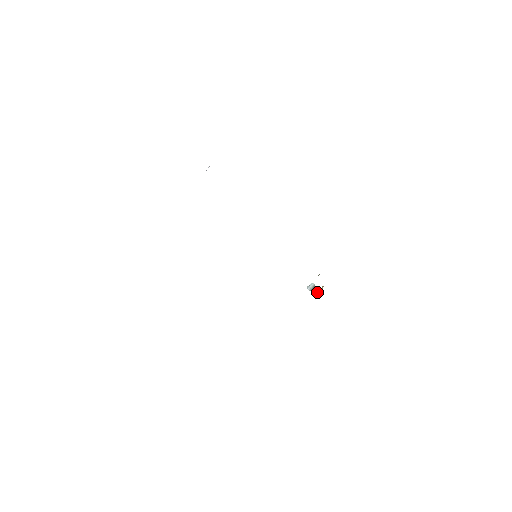
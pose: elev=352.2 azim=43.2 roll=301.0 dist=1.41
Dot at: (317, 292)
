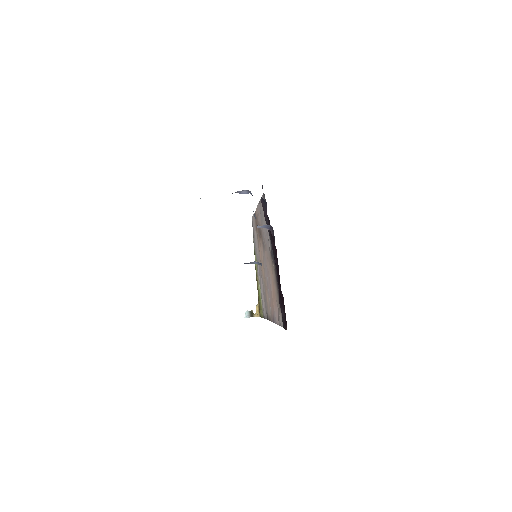
Dot at: (255, 314)
